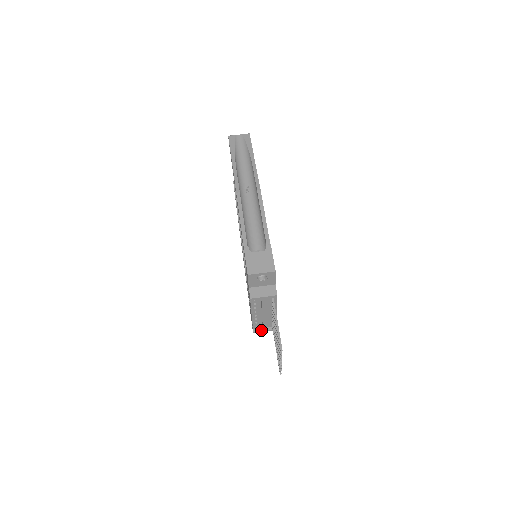
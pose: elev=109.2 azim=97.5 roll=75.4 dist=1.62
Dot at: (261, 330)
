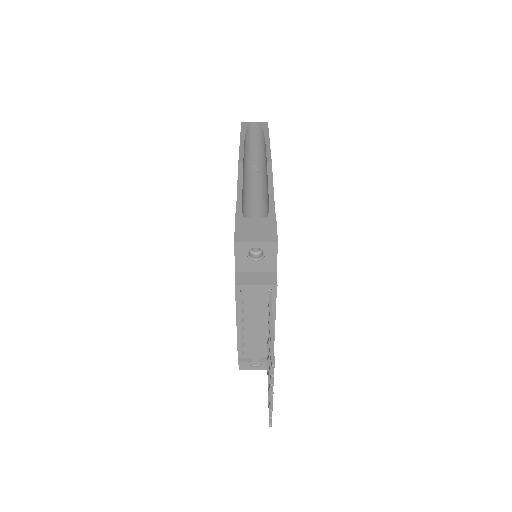
Dot at: (250, 360)
